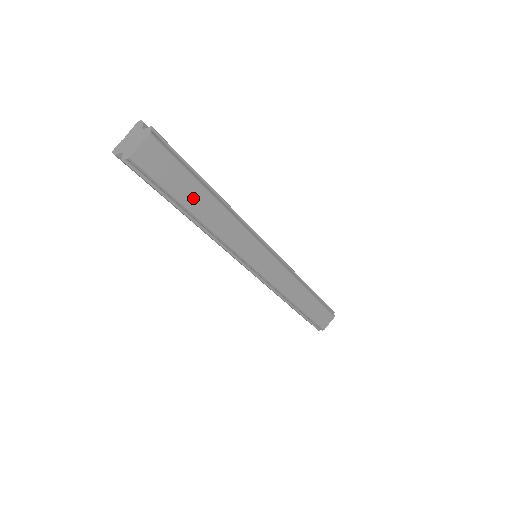
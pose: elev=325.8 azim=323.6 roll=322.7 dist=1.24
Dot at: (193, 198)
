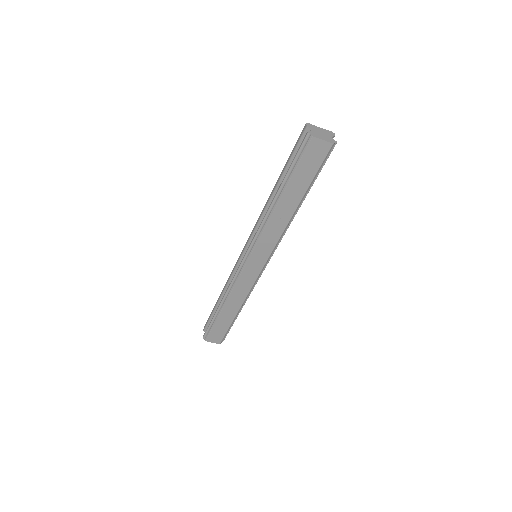
Dot at: (294, 190)
